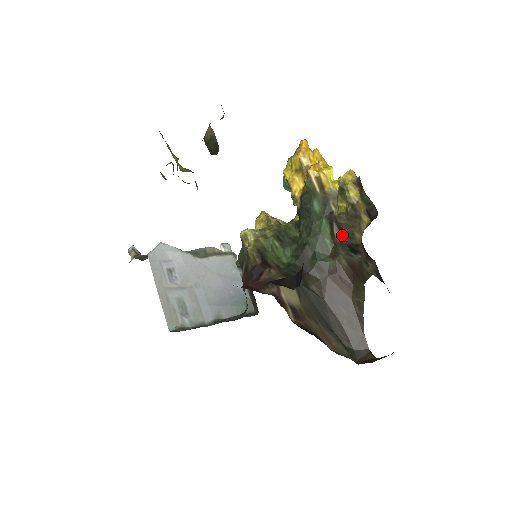
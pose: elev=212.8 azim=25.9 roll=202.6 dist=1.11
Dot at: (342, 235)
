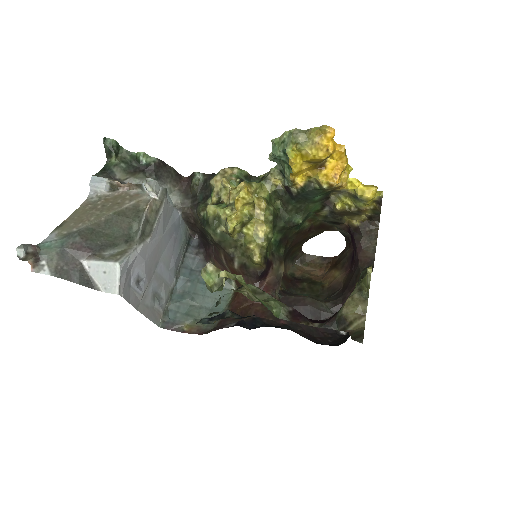
Dot at: (331, 216)
